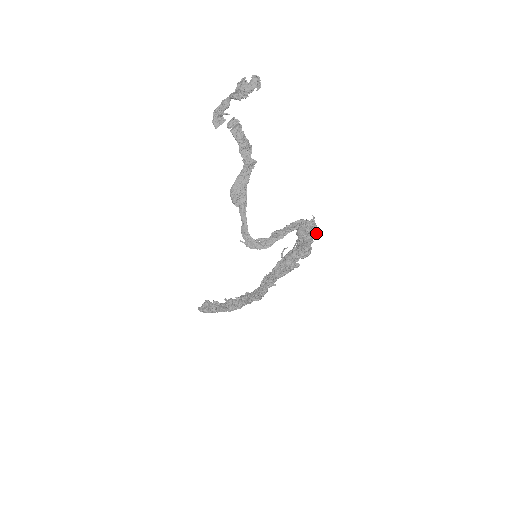
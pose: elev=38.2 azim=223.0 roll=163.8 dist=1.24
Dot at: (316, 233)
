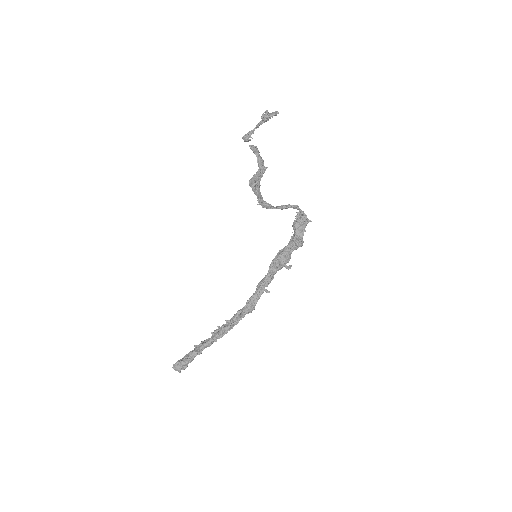
Dot at: (308, 221)
